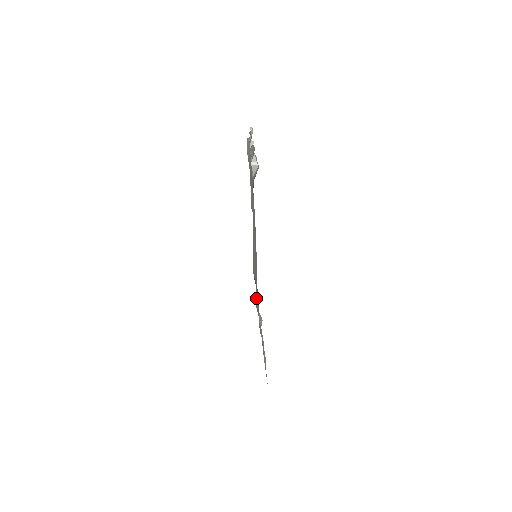
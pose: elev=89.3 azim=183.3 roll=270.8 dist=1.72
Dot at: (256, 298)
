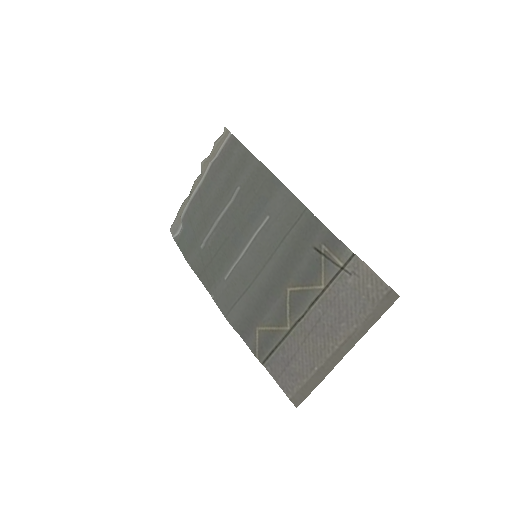
Dot at: (278, 299)
